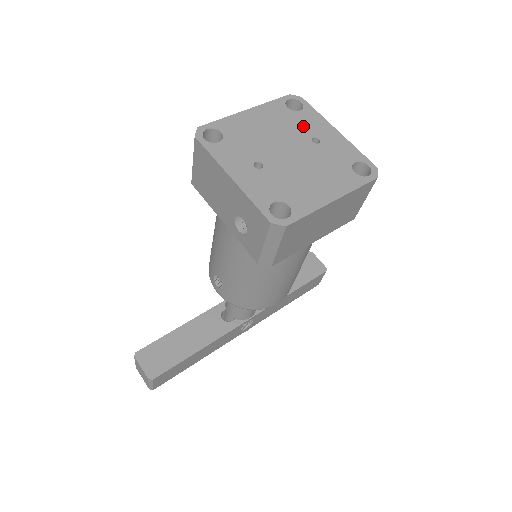
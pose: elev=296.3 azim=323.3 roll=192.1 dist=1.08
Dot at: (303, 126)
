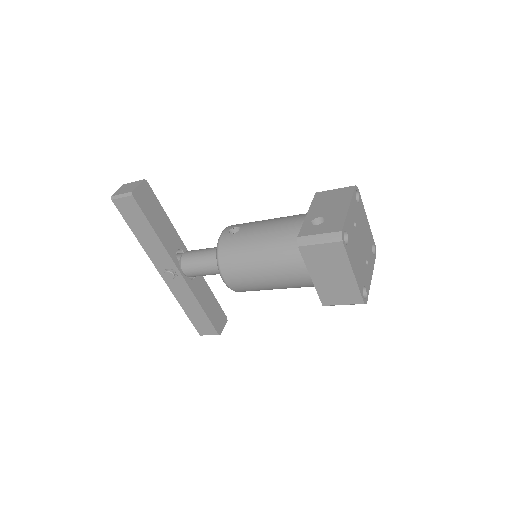
Dot at: (369, 254)
